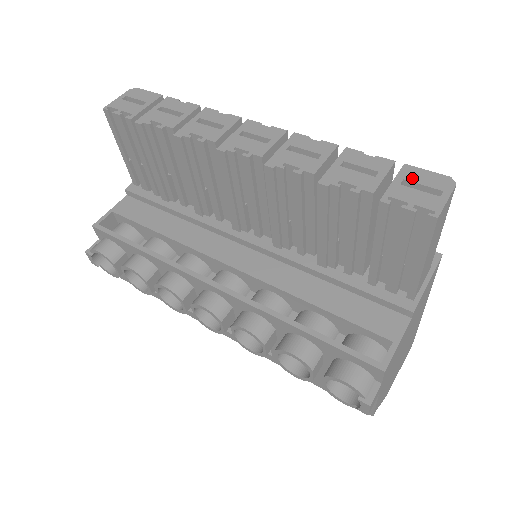
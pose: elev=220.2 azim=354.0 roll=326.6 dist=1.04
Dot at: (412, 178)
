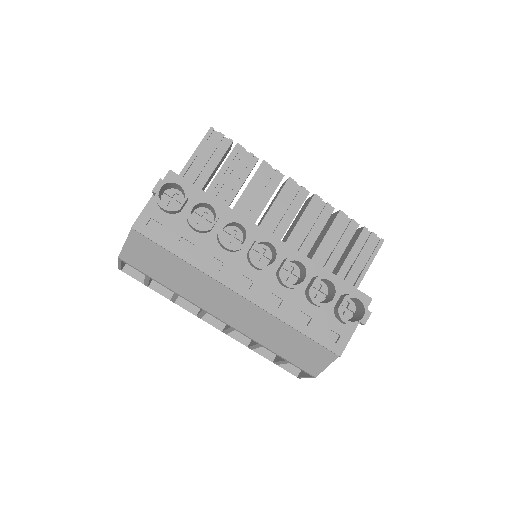
Dot at: occluded
